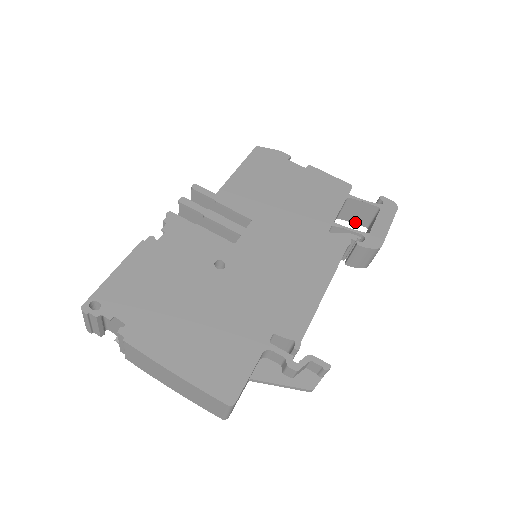
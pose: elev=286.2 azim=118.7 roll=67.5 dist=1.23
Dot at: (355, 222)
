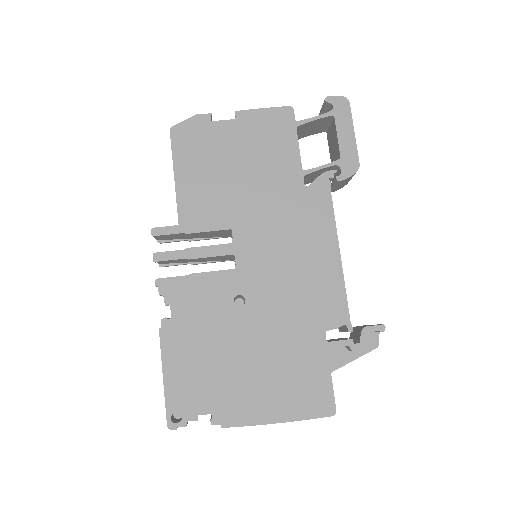
Dot at: (311, 134)
